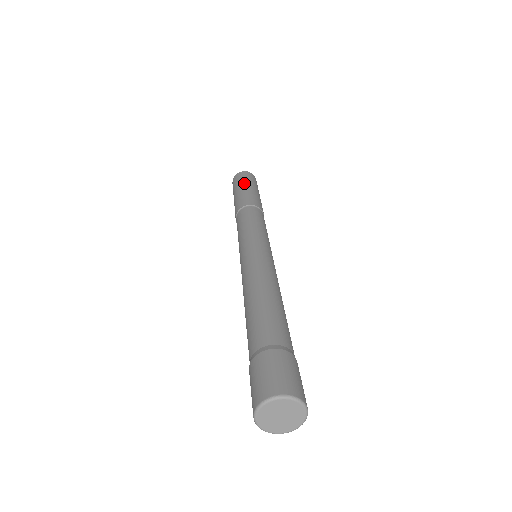
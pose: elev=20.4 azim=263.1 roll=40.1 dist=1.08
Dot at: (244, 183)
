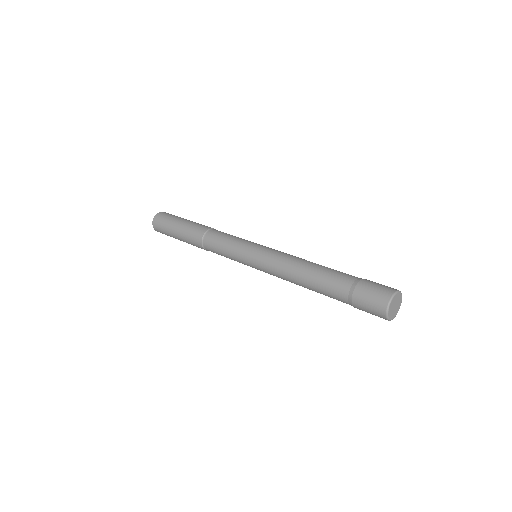
Dot at: (177, 219)
